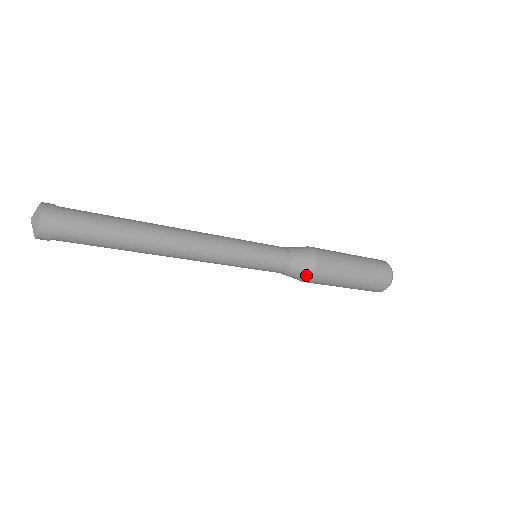
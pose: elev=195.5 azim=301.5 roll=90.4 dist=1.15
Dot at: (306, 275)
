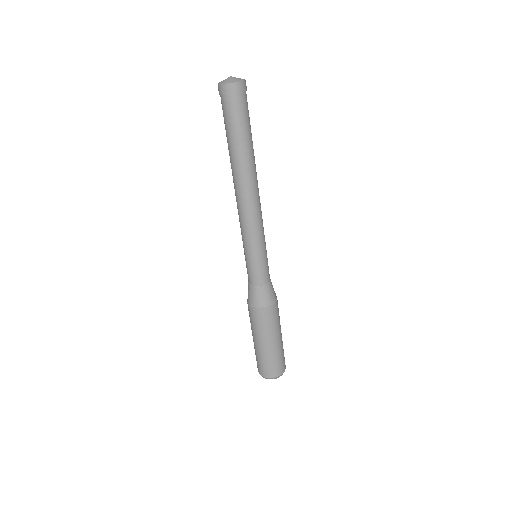
Dot at: (275, 295)
